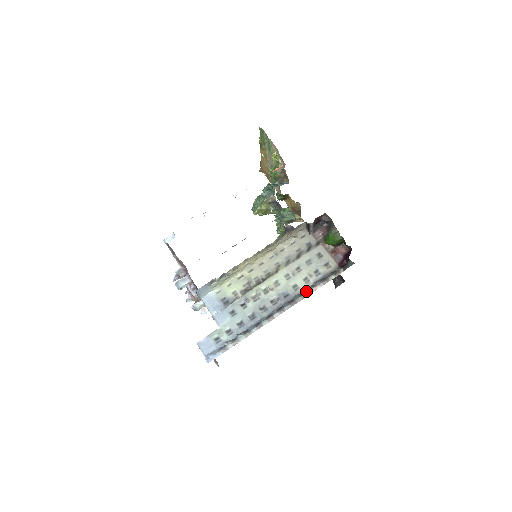
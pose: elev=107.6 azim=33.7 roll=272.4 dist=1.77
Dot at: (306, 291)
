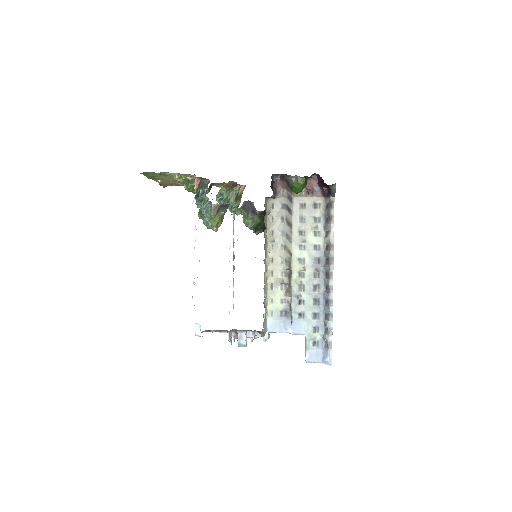
Dot at: (328, 242)
